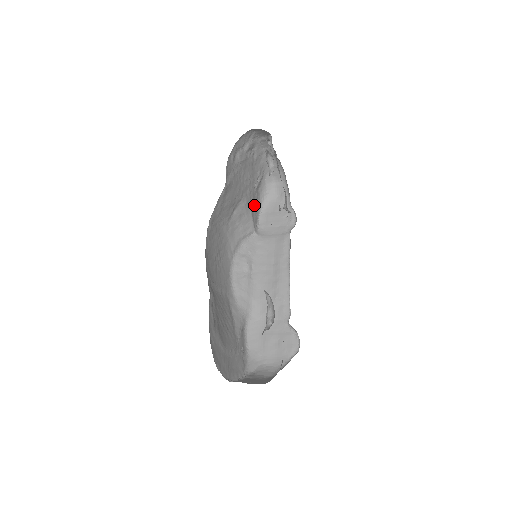
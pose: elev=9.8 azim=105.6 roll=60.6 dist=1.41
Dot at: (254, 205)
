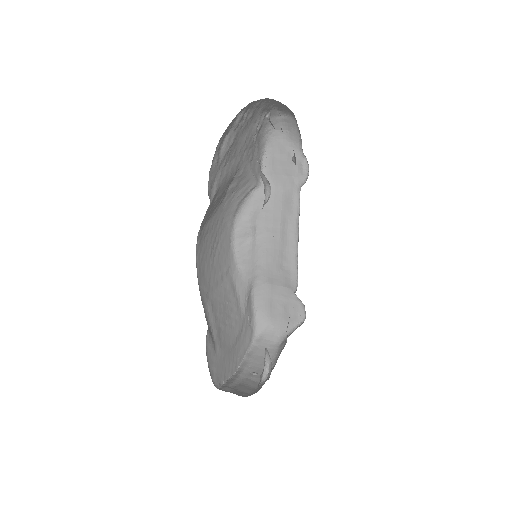
Dot at: (255, 155)
